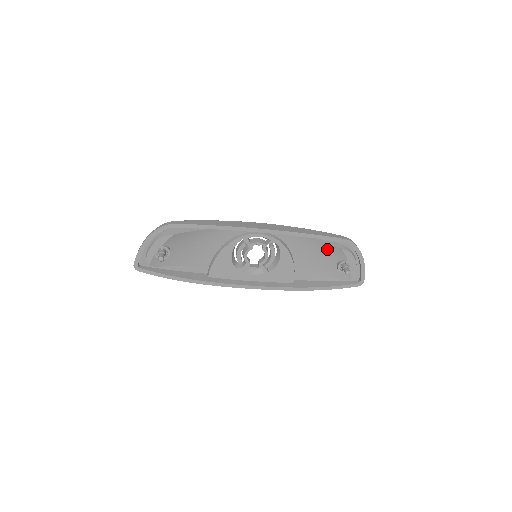
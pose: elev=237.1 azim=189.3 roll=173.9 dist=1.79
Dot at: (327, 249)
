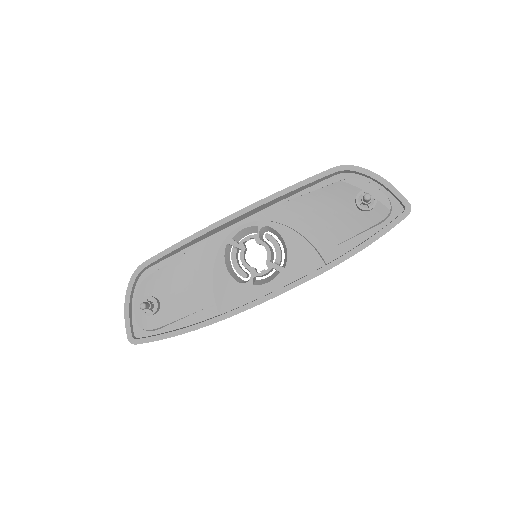
Dot at: (329, 196)
